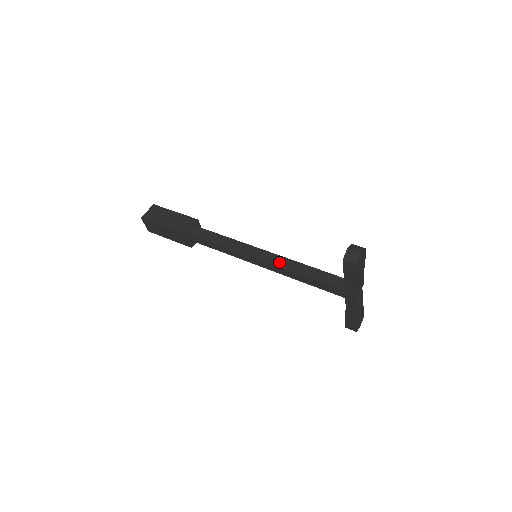
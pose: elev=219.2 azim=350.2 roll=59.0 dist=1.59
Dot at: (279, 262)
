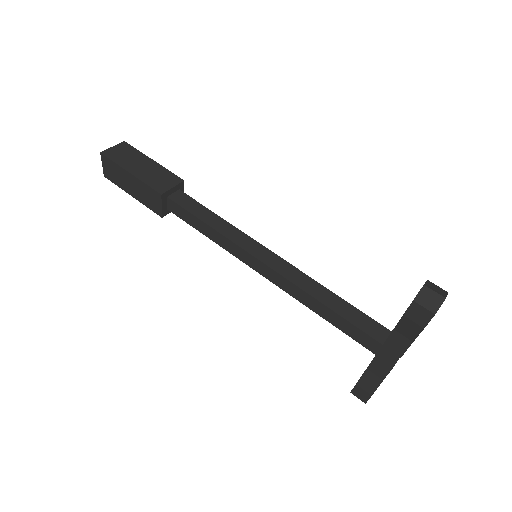
Dot at: (290, 274)
